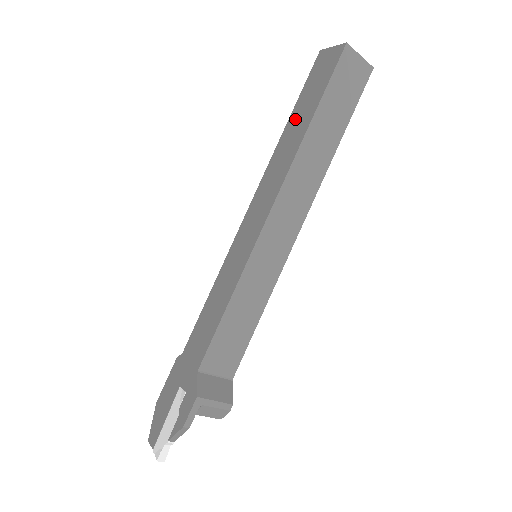
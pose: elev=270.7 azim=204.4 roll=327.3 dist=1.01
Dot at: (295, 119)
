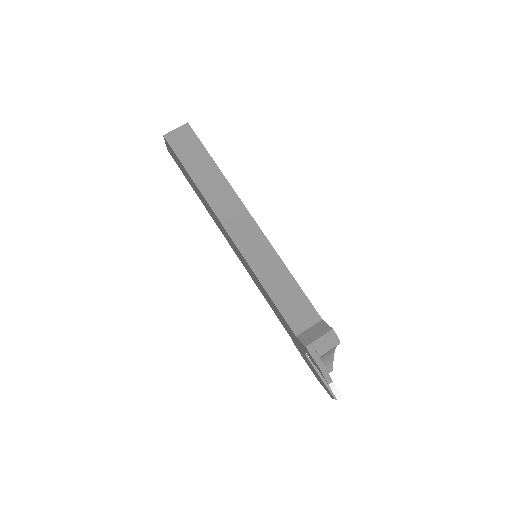
Dot at: (193, 187)
